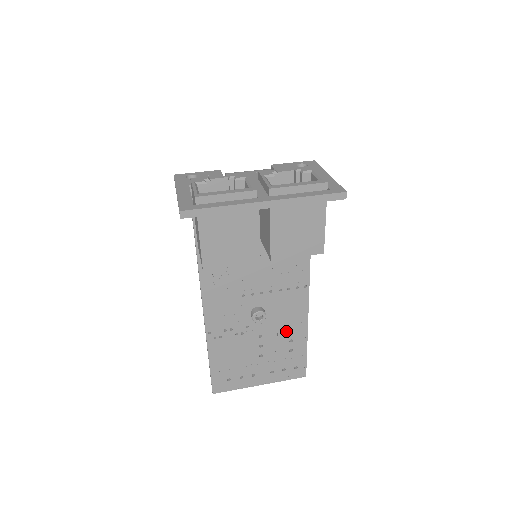
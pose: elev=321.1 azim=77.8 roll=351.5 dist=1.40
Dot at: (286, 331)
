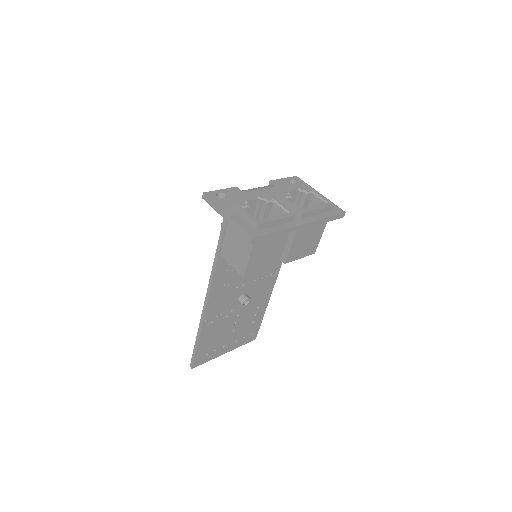
Dot at: (255, 308)
